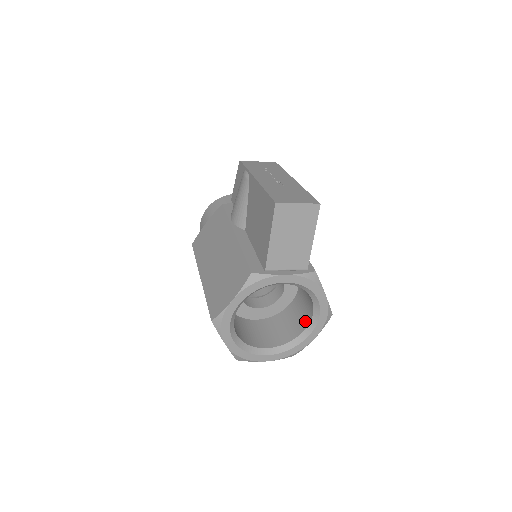
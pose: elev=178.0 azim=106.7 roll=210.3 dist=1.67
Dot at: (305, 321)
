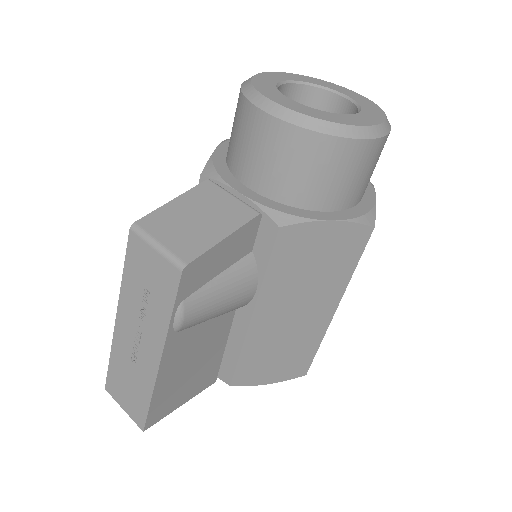
Dot at: occluded
